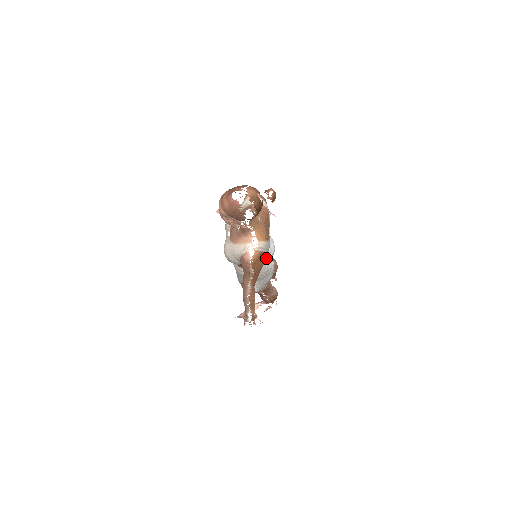
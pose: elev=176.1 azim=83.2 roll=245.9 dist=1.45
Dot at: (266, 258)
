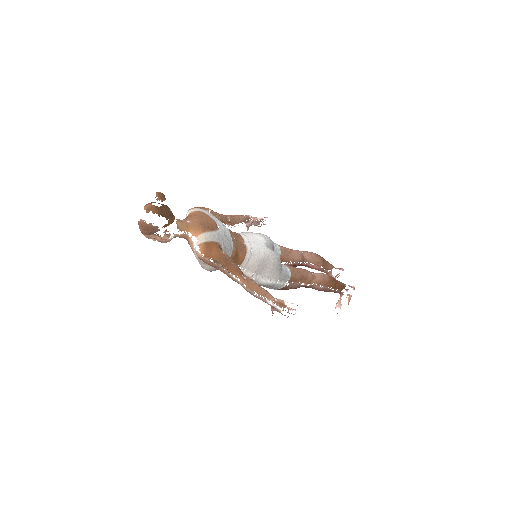
Dot at: (252, 250)
